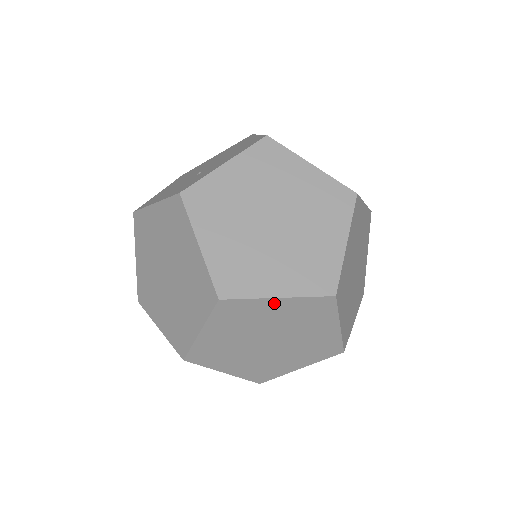
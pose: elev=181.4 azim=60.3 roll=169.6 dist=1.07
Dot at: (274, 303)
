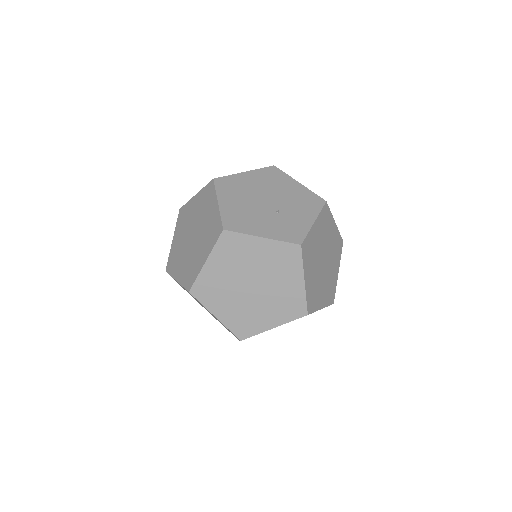
Dot at: occluded
